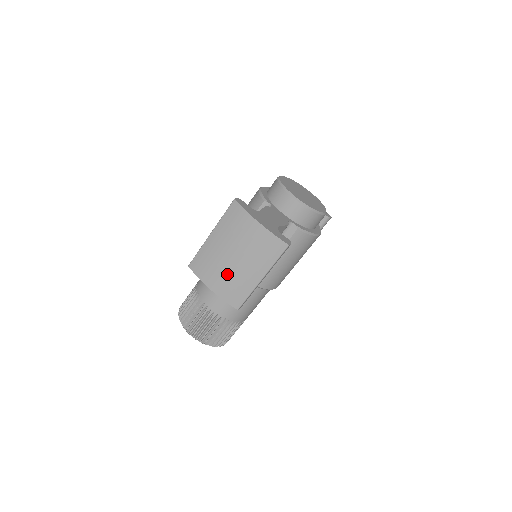
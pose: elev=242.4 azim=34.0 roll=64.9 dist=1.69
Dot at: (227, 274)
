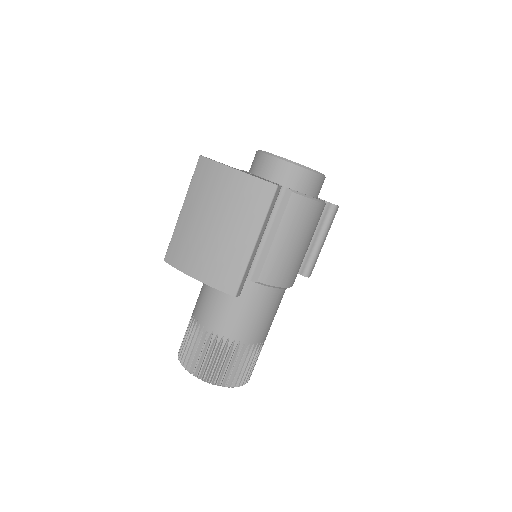
Dot at: (210, 250)
